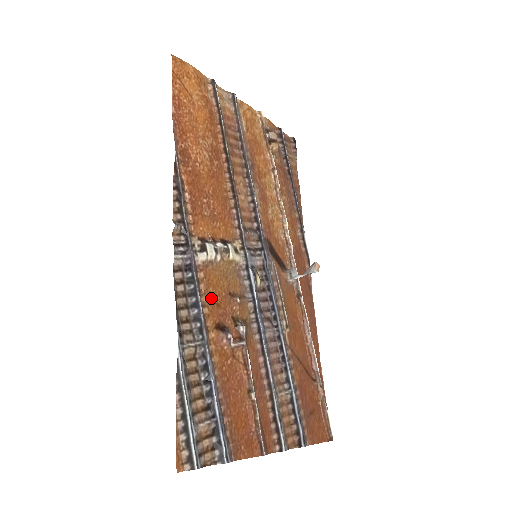
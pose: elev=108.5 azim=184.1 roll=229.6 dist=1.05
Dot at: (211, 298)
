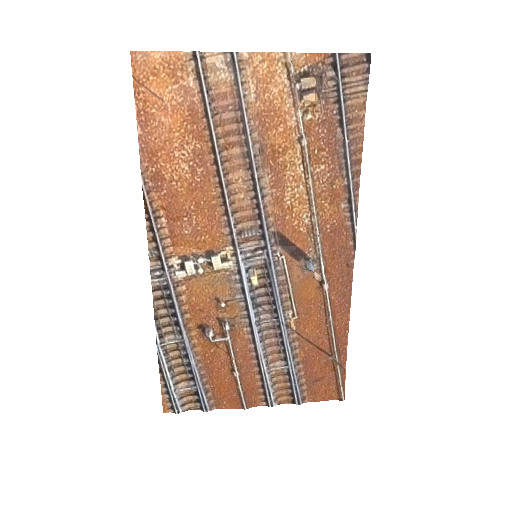
Dot at: (193, 306)
